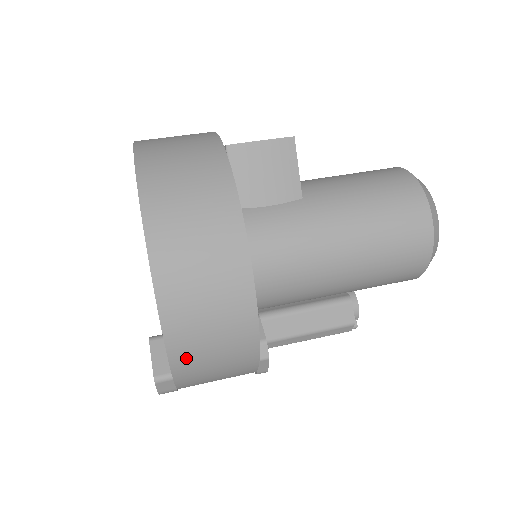
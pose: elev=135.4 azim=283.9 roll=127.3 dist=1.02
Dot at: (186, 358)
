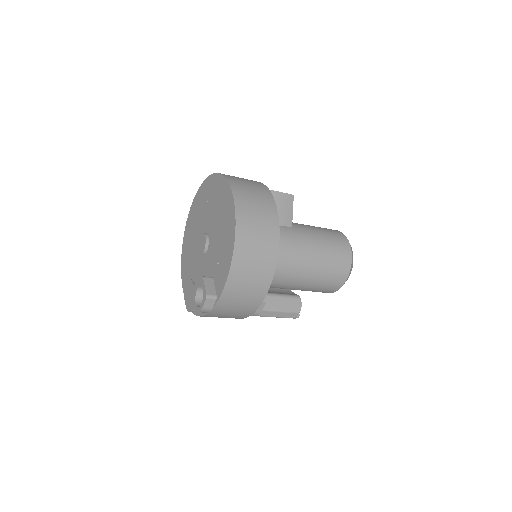
Dot at: (235, 281)
